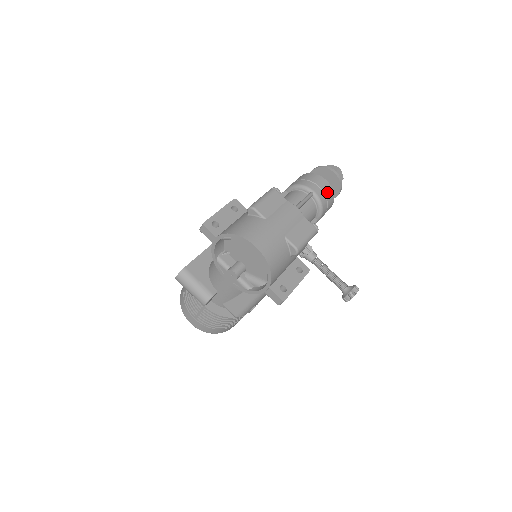
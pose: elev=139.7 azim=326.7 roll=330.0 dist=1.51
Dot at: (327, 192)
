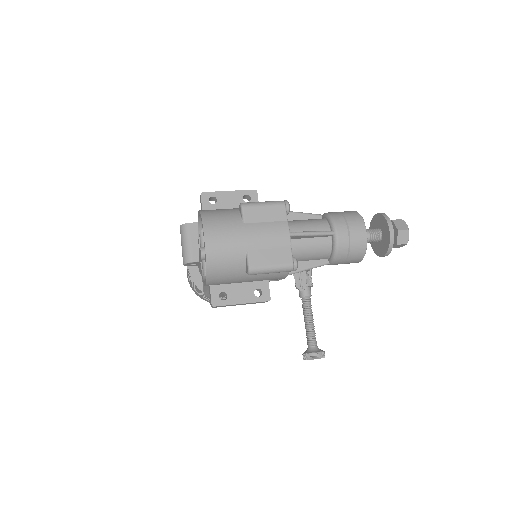
Dot at: (355, 242)
